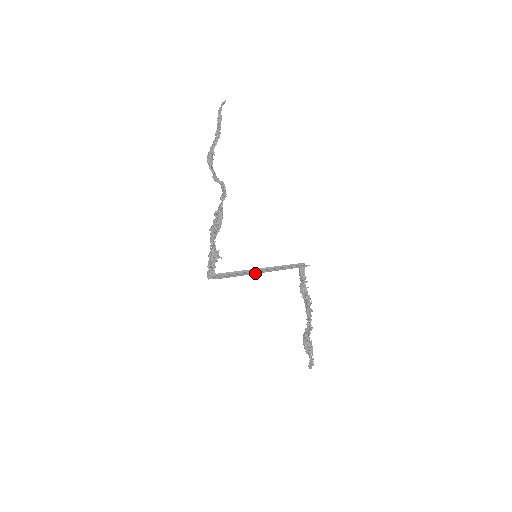
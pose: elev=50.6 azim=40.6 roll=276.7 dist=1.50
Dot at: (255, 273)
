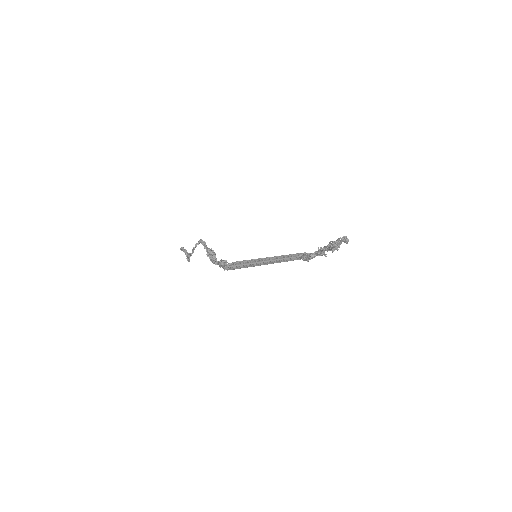
Dot at: (263, 260)
